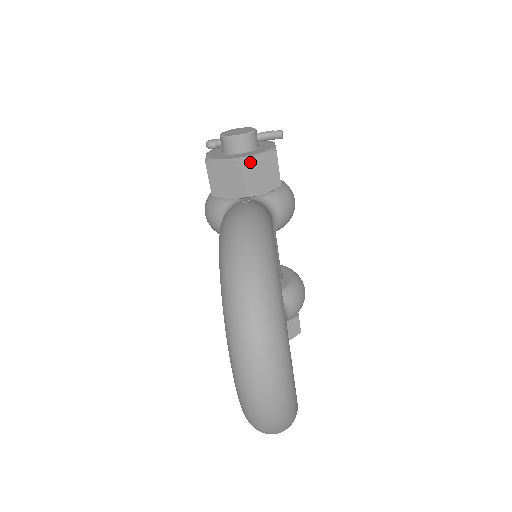
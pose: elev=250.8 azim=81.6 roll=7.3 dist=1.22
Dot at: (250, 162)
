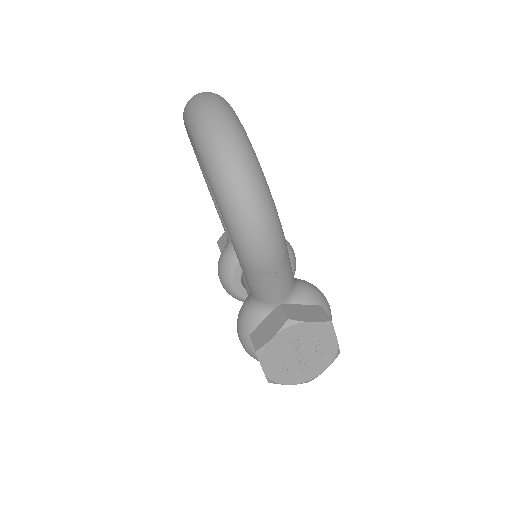
Dot at: occluded
